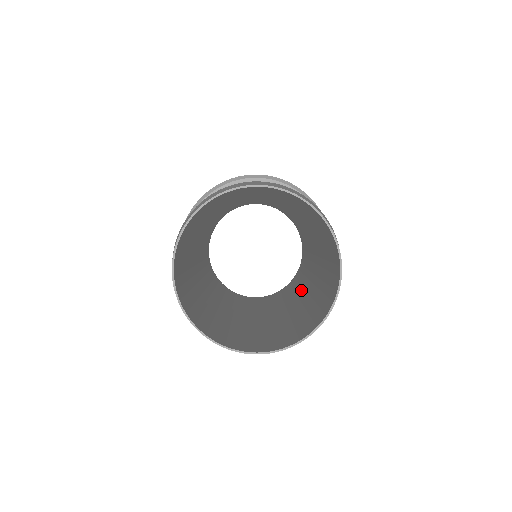
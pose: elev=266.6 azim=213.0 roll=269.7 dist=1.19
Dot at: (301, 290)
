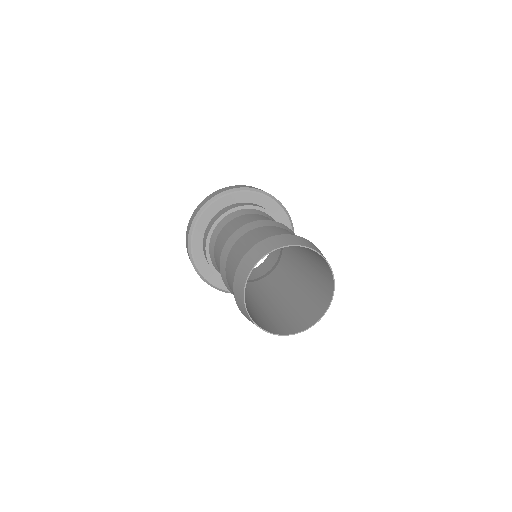
Dot at: (294, 249)
